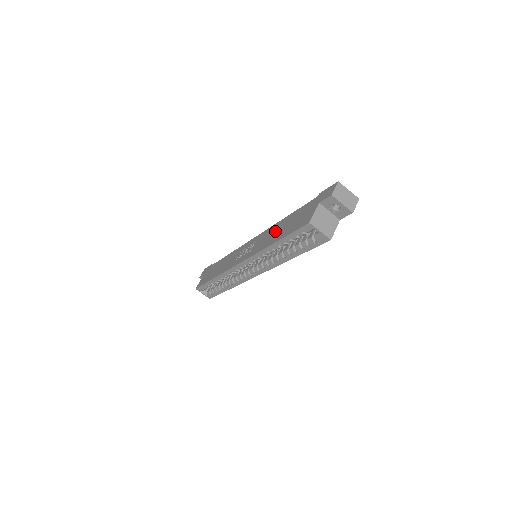
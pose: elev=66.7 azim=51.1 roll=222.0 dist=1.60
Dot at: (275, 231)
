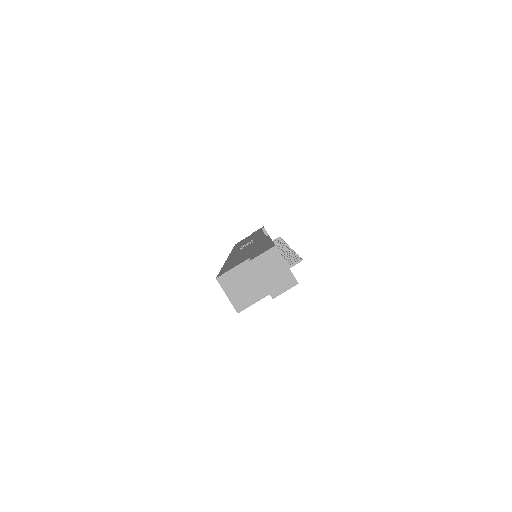
Dot at: (247, 249)
